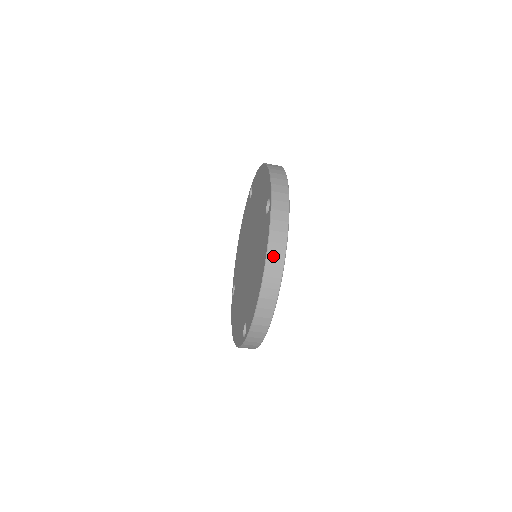
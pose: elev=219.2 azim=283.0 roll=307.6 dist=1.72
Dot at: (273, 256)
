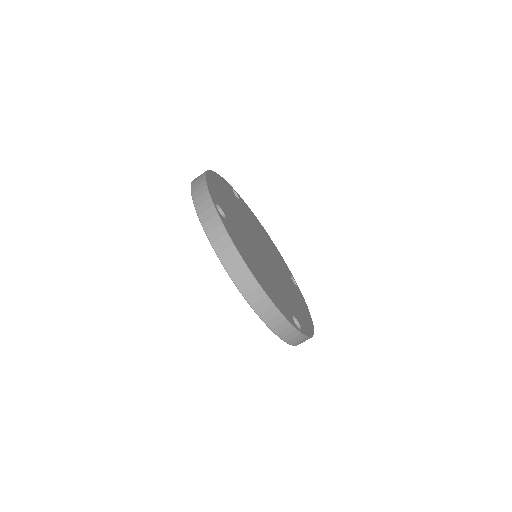
Dot at: (230, 264)
